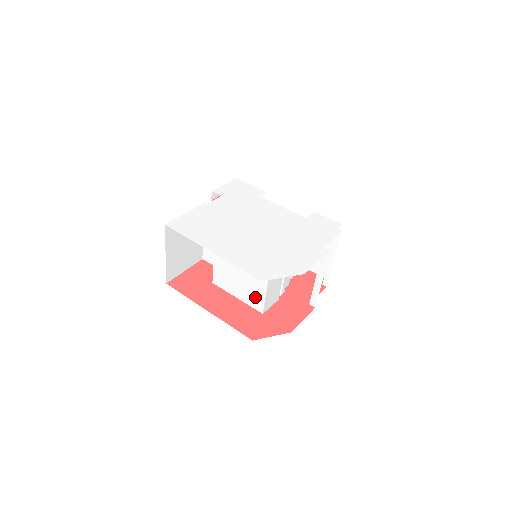
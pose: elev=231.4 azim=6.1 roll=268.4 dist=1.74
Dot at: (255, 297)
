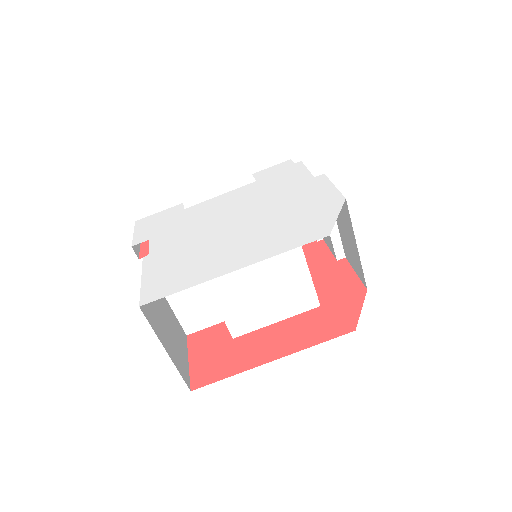
Dot at: (299, 295)
